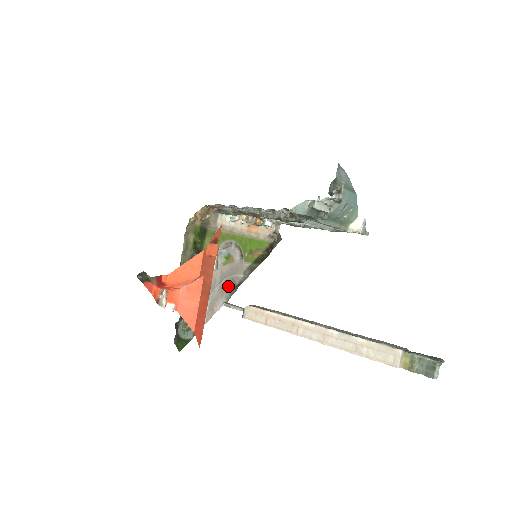
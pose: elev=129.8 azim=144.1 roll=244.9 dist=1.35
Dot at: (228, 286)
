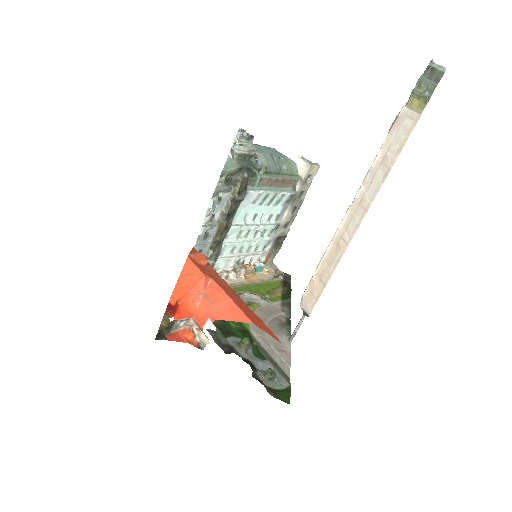
Dot at: (278, 326)
